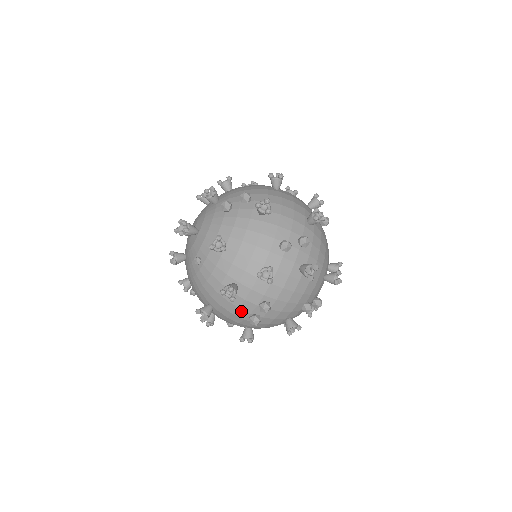
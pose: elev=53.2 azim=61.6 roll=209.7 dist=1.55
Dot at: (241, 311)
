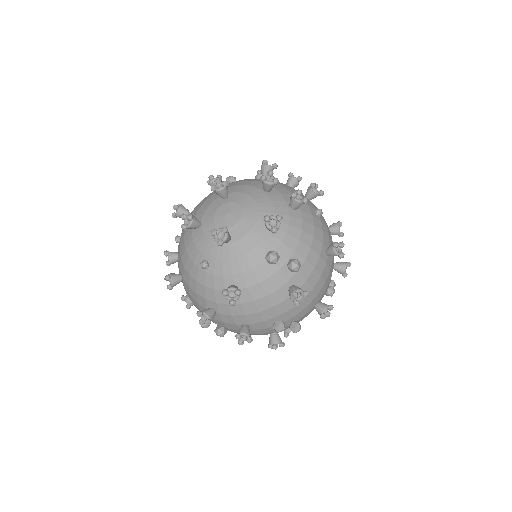
Dot at: occluded
